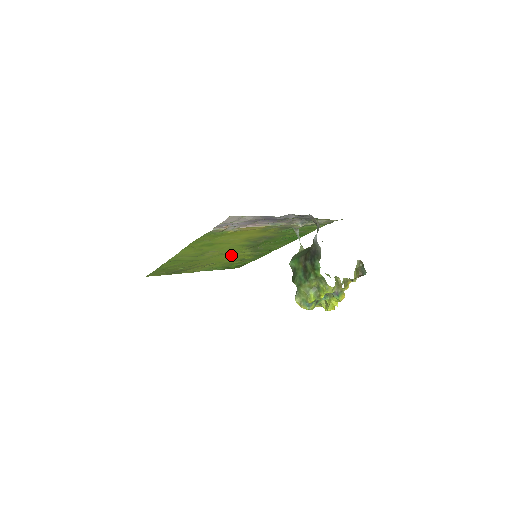
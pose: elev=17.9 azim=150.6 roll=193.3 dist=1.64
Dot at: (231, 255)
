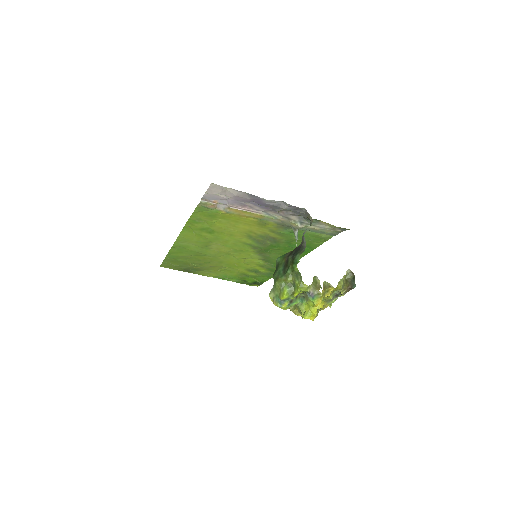
Dot at: (241, 259)
